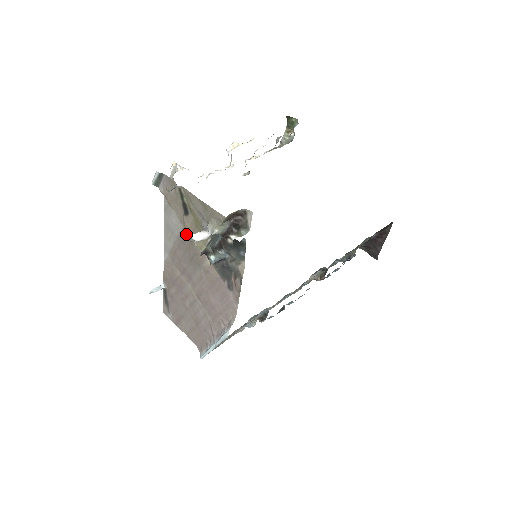
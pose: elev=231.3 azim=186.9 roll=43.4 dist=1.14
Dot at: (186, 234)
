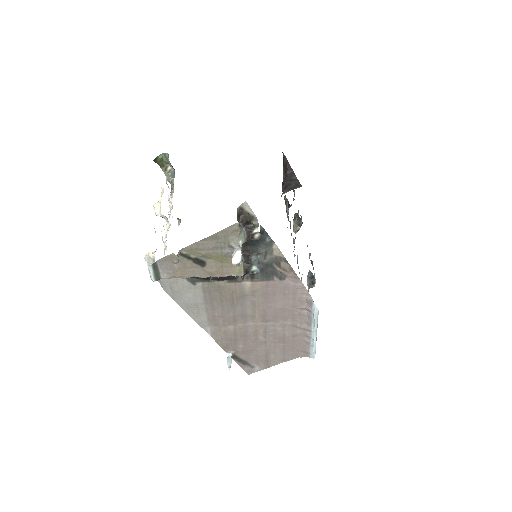
Dot at: (209, 290)
